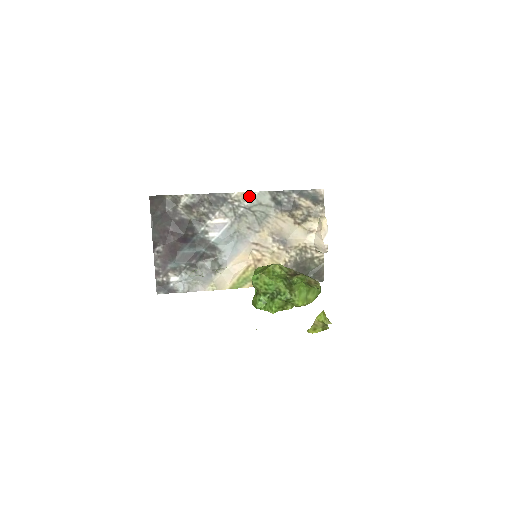
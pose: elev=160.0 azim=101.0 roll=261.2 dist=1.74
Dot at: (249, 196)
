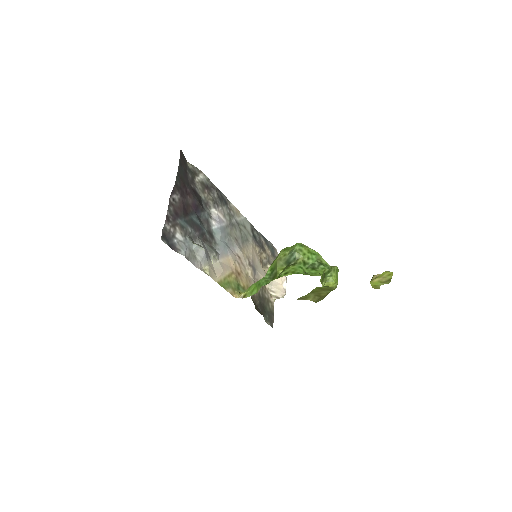
Dot at: (239, 215)
